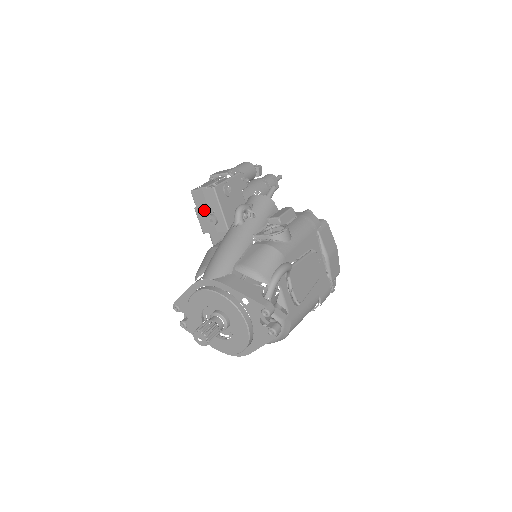
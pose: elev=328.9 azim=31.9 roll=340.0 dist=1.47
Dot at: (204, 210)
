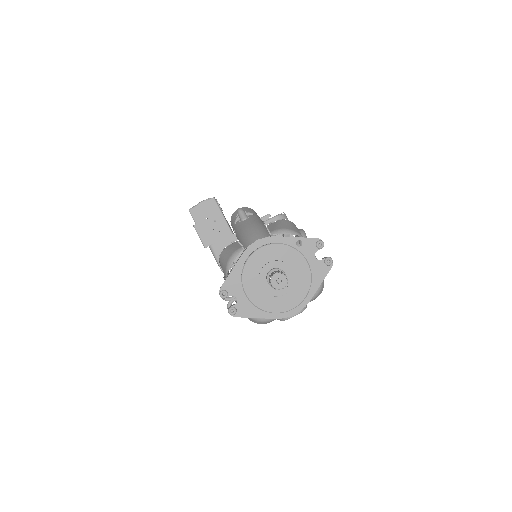
Dot at: occluded
